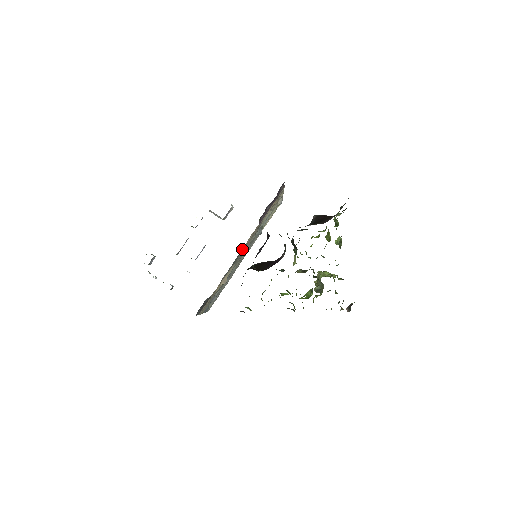
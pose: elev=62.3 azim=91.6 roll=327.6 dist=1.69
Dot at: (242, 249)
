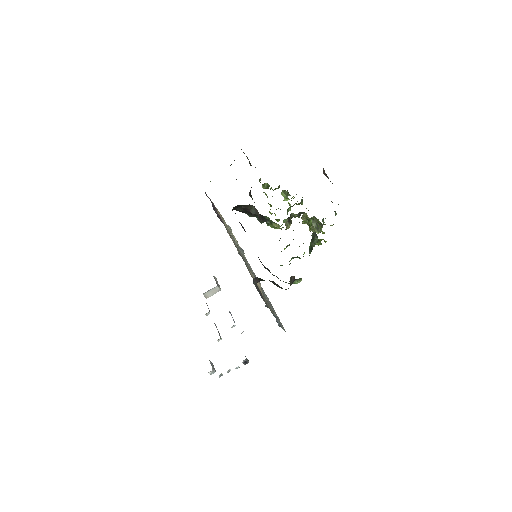
Dot at: occluded
